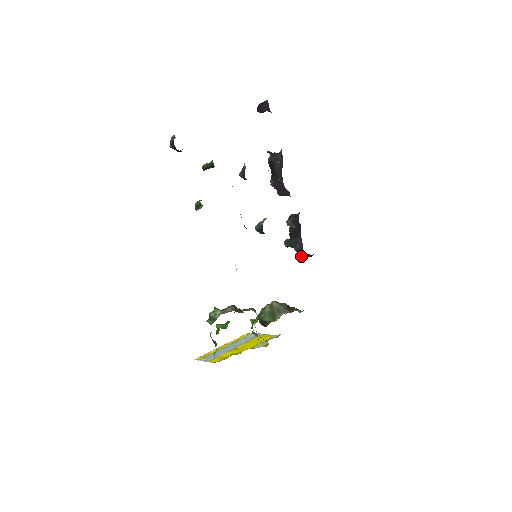
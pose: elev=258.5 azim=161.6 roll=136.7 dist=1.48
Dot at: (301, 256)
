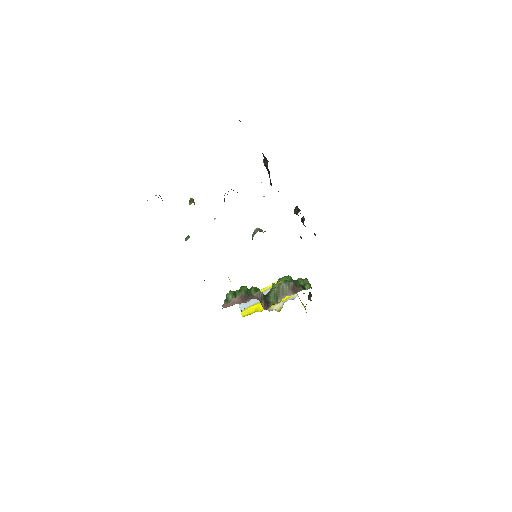
Dot at: (315, 234)
